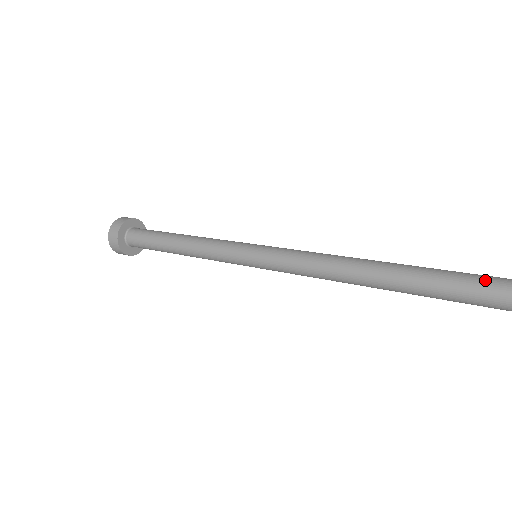
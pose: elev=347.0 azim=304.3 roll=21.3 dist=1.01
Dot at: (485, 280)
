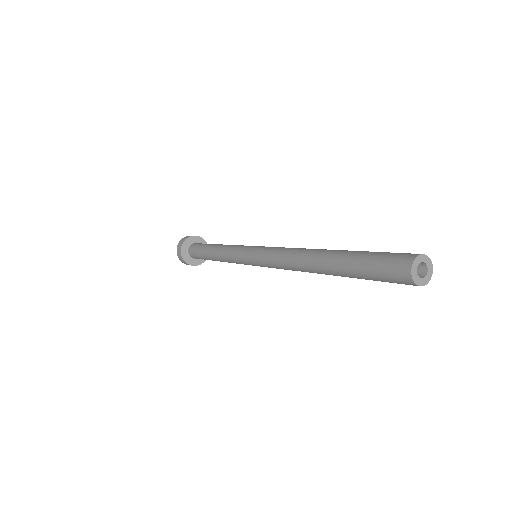
Dot at: (383, 260)
